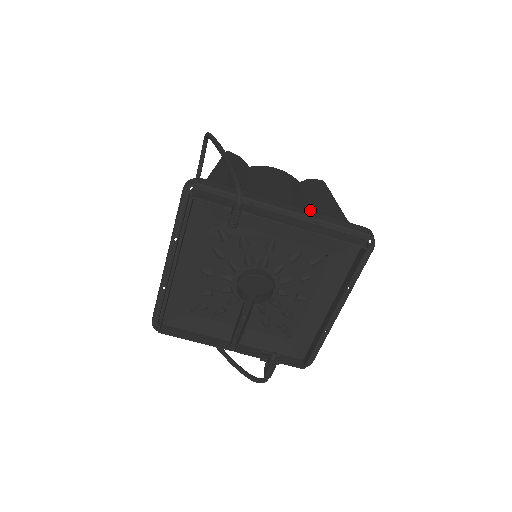
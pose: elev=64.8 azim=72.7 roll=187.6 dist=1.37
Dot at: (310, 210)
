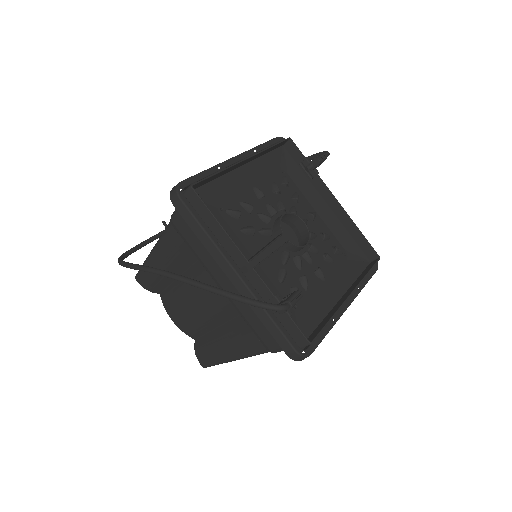
Dot at: occluded
